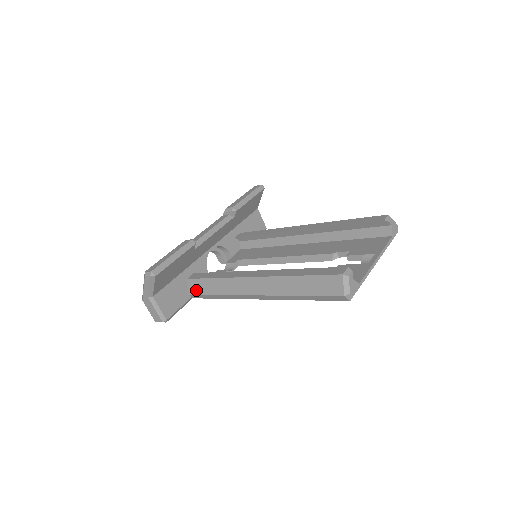
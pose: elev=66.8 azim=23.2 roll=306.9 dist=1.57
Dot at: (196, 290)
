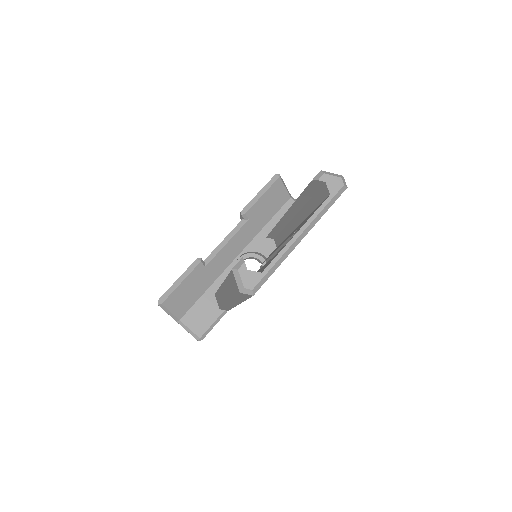
Dot at: (219, 304)
